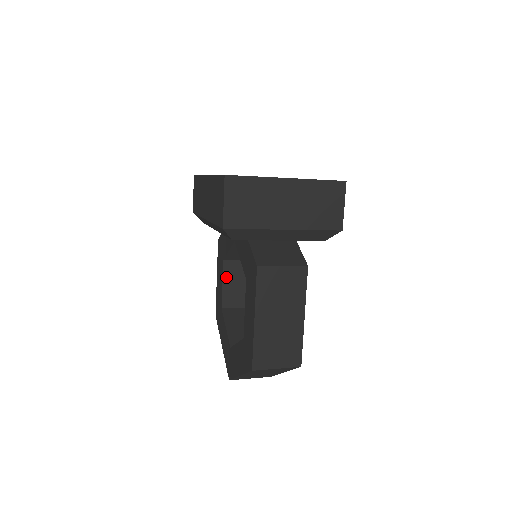
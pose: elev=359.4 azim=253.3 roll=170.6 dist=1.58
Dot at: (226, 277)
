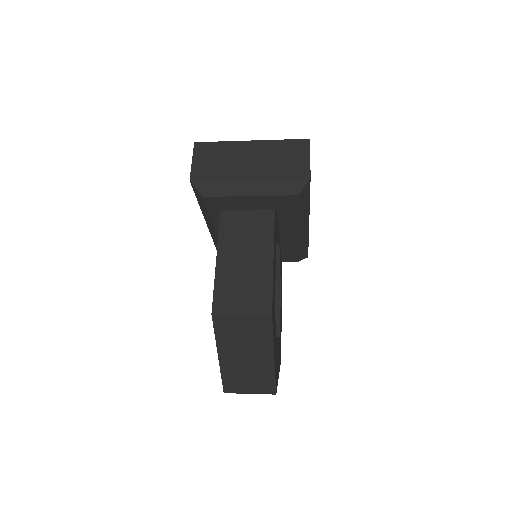
Dot at: occluded
